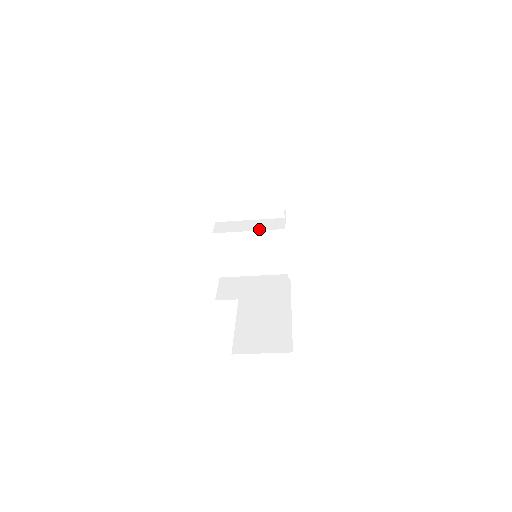
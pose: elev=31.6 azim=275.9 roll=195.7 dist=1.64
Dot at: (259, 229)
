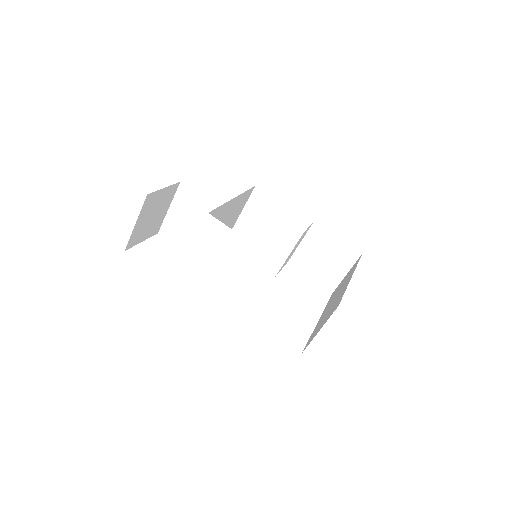
Dot at: (199, 231)
